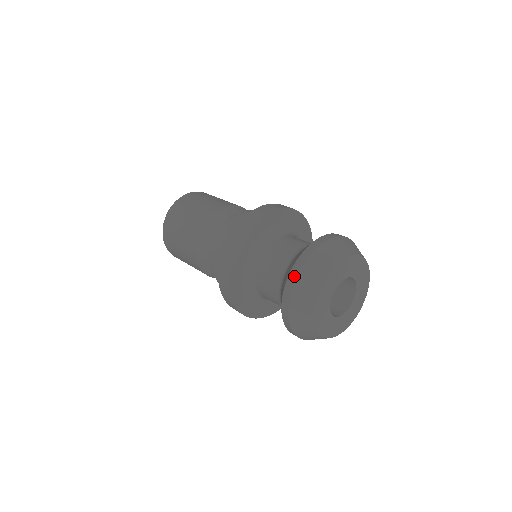
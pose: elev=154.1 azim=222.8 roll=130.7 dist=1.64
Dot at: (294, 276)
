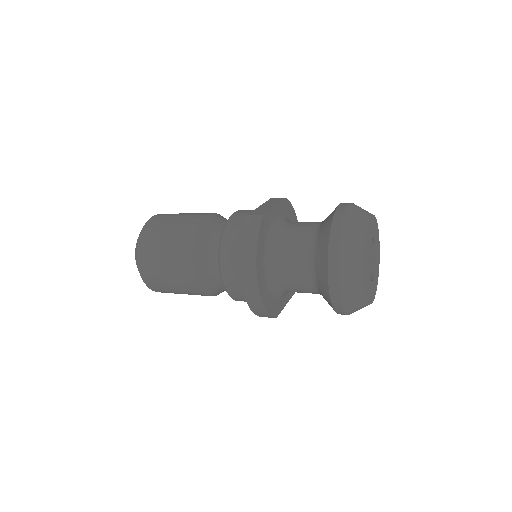
Dot at: (344, 207)
